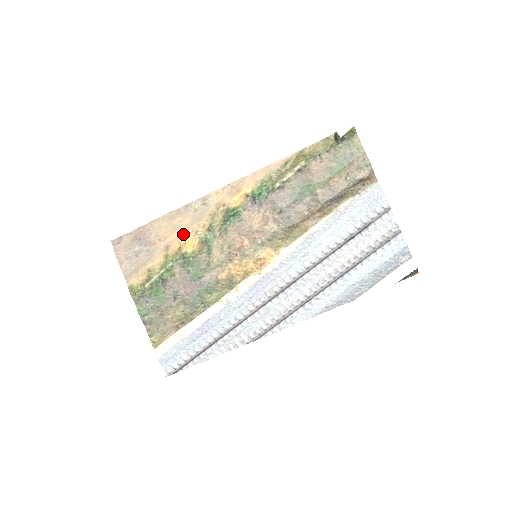
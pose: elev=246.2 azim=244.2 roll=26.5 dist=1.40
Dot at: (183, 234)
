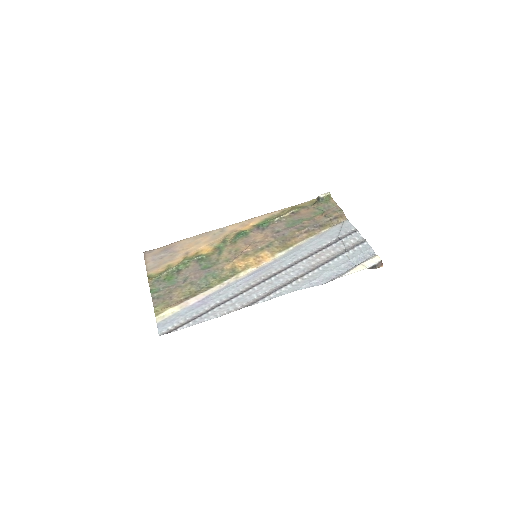
Dot at: (202, 246)
